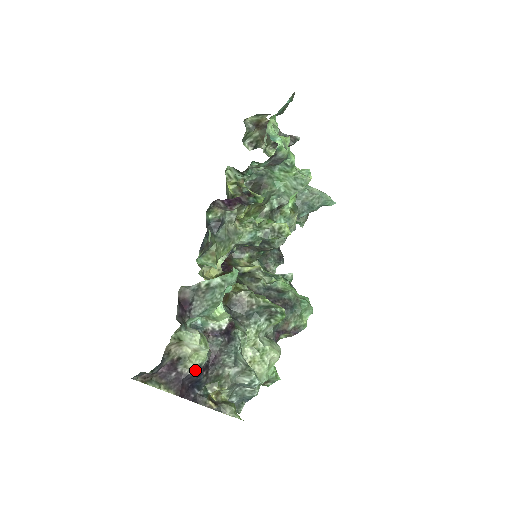
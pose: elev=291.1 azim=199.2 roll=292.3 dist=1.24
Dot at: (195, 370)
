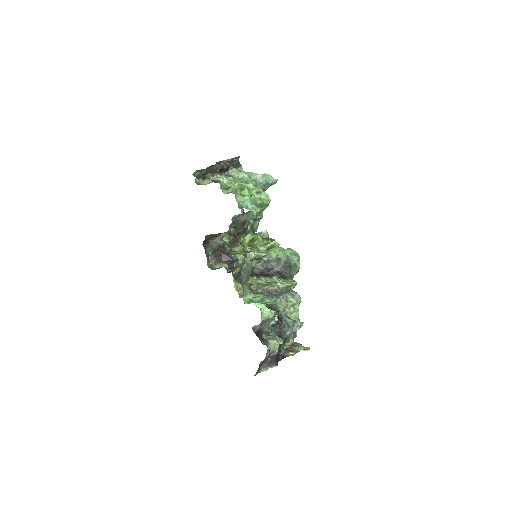
Dot at: (278, 350)
